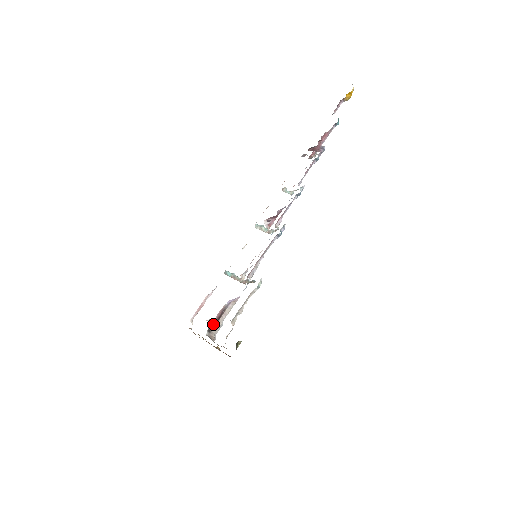
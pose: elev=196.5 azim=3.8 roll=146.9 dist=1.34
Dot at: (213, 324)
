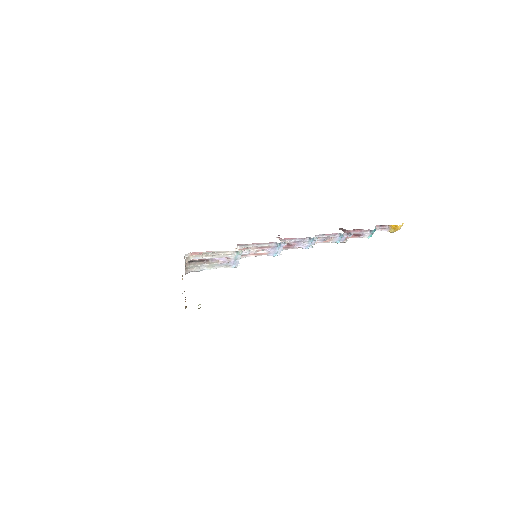
Dot at: (195, 260)
